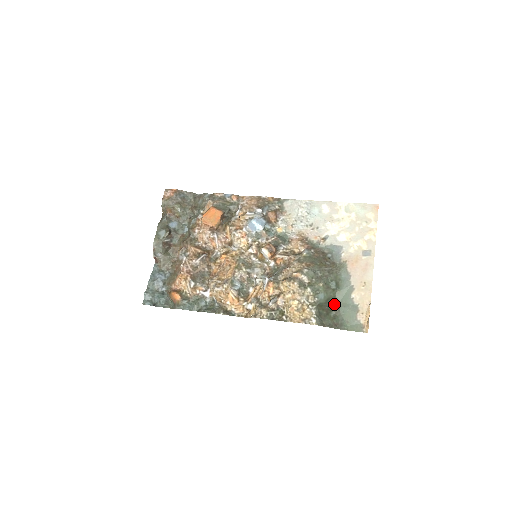
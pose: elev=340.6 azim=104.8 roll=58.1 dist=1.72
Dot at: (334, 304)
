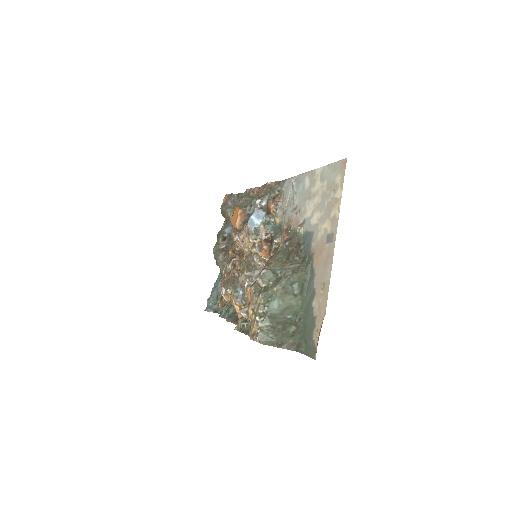
Dot at: (295, 315)
